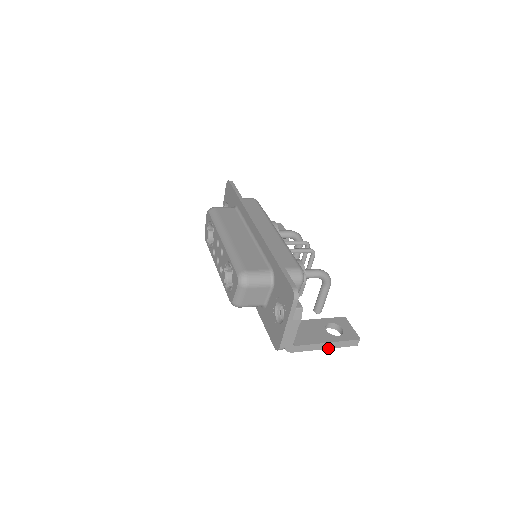
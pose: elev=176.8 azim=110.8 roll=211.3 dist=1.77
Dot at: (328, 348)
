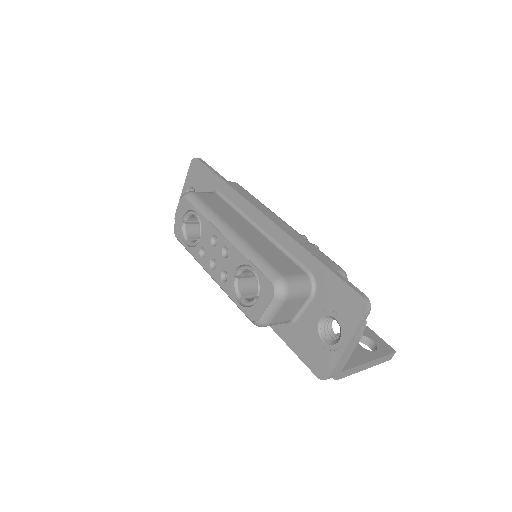
Dot at: (368, 367)
